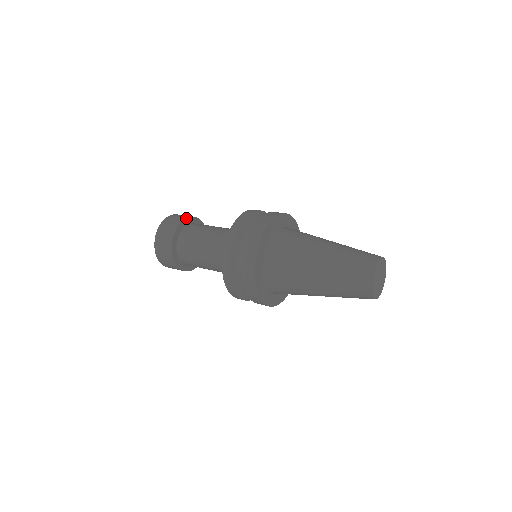
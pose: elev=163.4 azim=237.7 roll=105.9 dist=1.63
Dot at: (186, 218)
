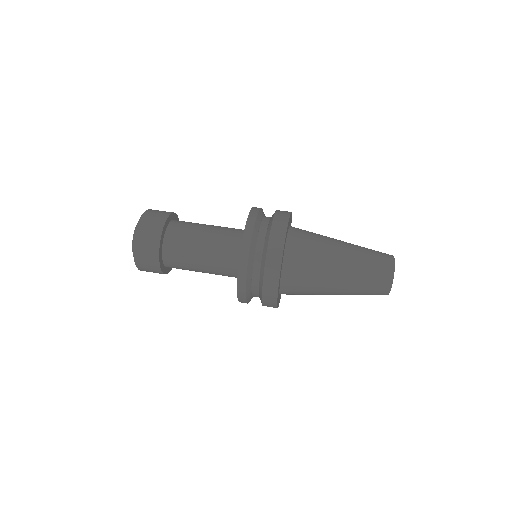
Dot at: (166, 220)
